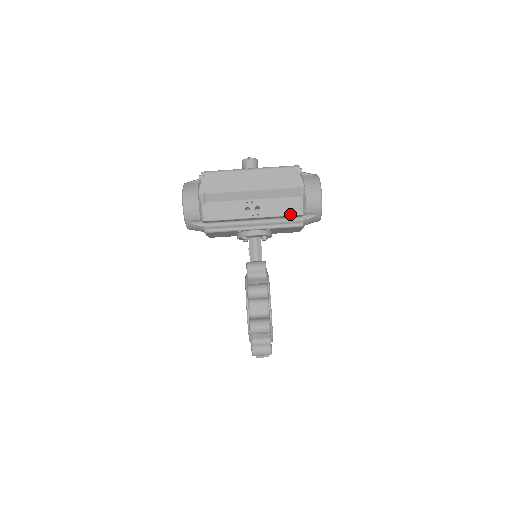
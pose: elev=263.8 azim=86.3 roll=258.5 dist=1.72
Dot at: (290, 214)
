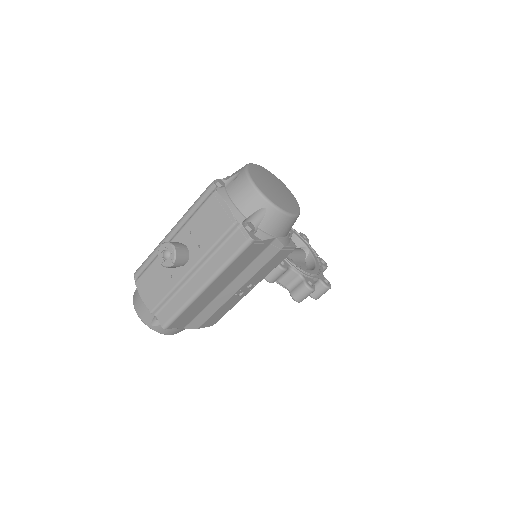
Dot at: occluded
